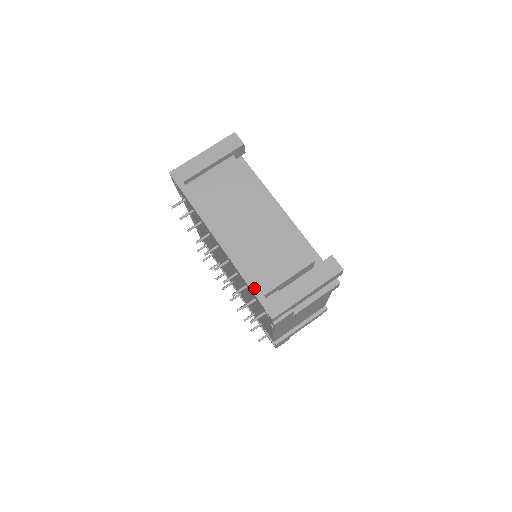
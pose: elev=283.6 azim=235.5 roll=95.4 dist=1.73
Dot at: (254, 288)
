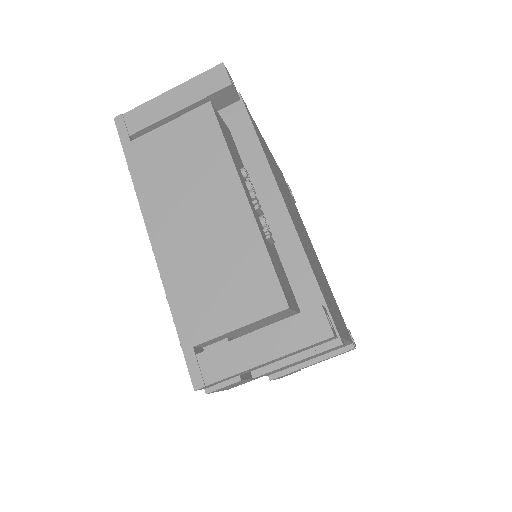
Dot at: (182, 330)
